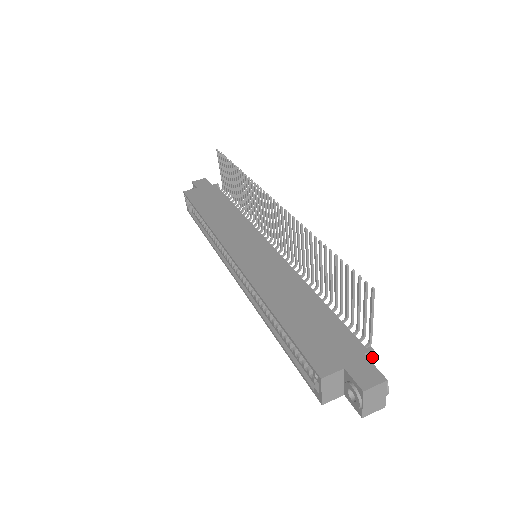
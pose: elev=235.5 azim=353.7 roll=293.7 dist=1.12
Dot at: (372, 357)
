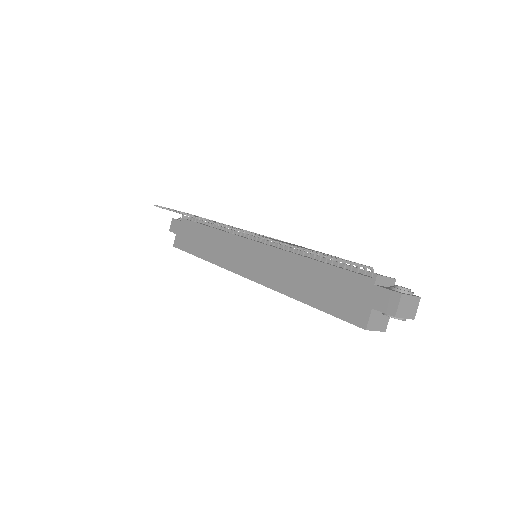
Dot at: (381, 277)
